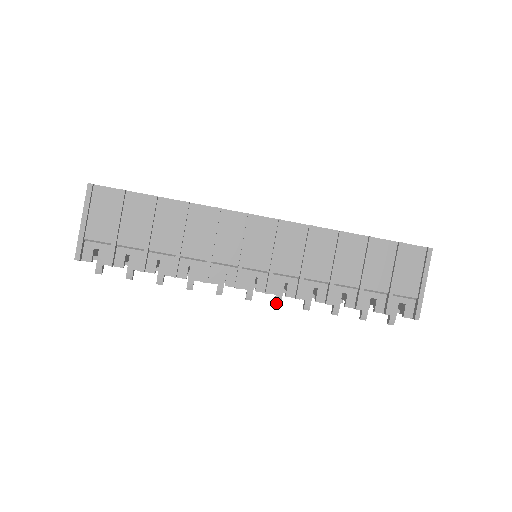
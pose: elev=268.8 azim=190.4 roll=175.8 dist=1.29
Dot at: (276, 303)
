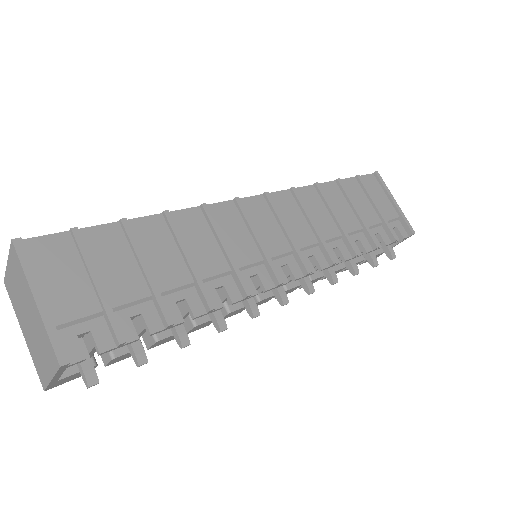
Dot at: (310, 291)
